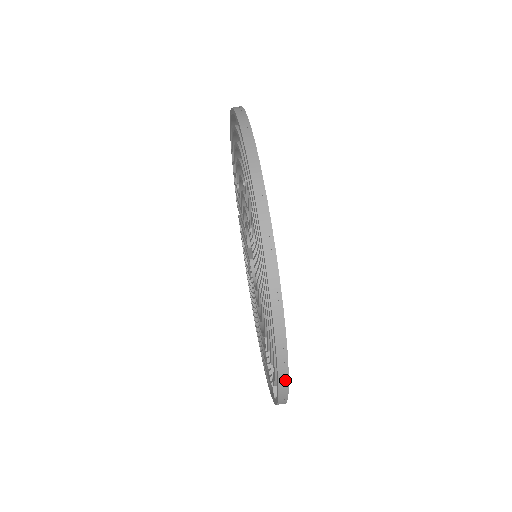
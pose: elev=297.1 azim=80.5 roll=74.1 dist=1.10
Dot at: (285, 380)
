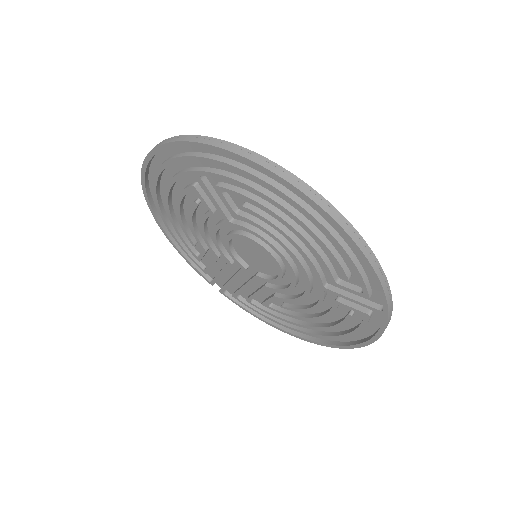
Dot at: (364, 245)
